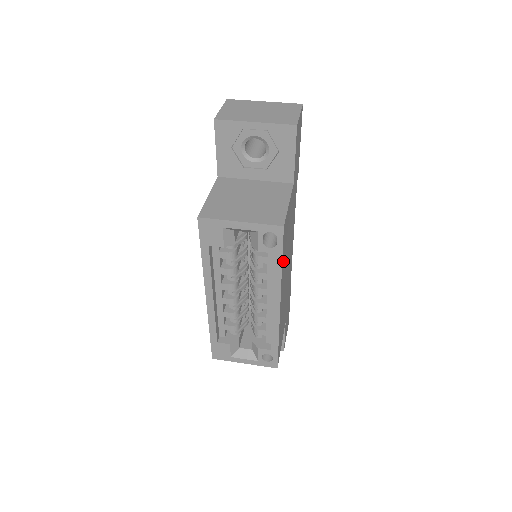
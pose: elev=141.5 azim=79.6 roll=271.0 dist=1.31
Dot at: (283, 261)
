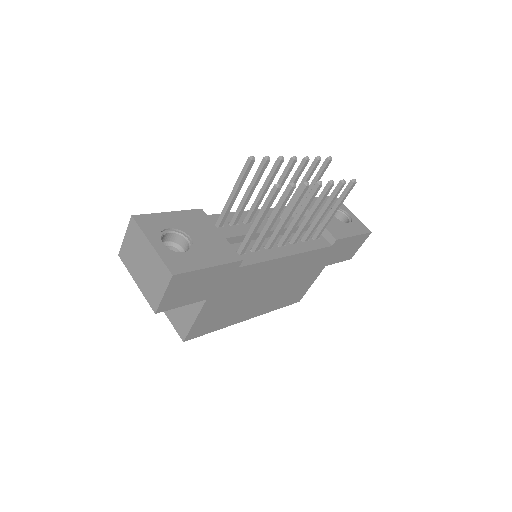
Dot at: (220, 325)
